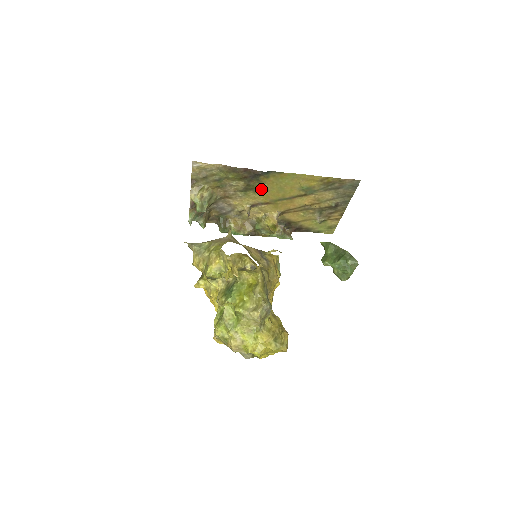
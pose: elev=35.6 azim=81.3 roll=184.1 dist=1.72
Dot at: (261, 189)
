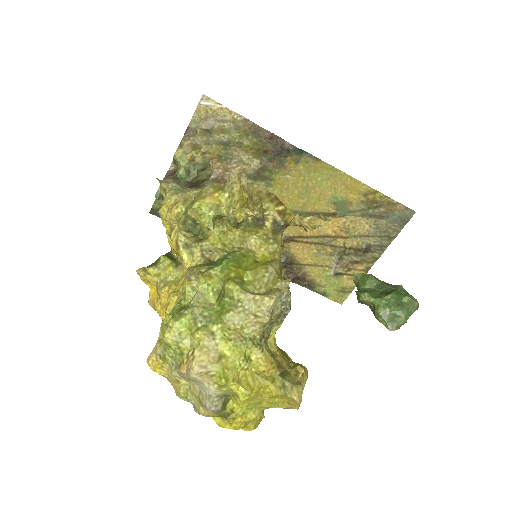
Dot at: (278, 183)
